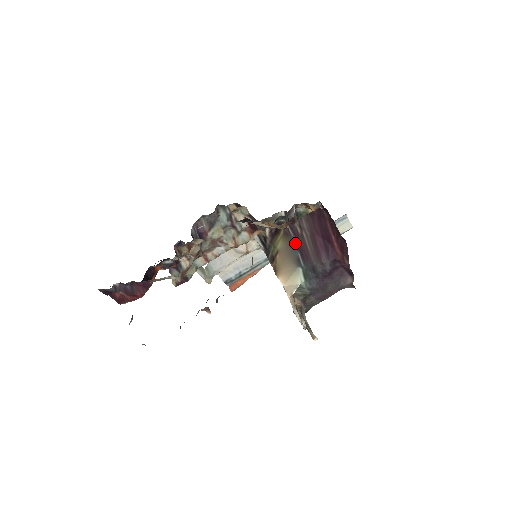
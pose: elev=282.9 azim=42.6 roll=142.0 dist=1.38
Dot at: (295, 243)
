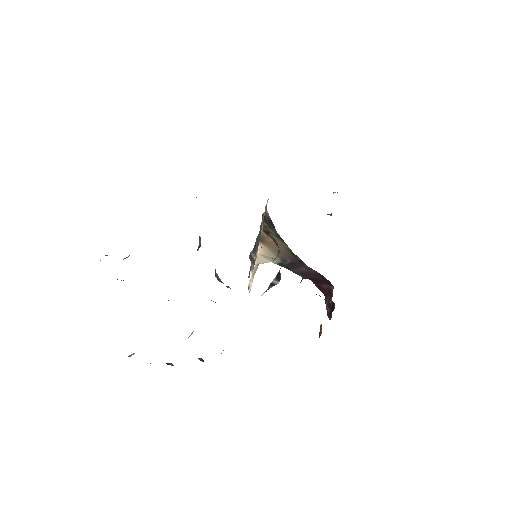
Dot at: (294, 259)
